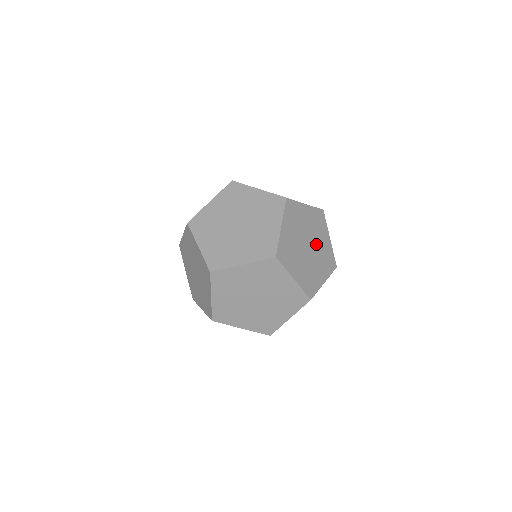
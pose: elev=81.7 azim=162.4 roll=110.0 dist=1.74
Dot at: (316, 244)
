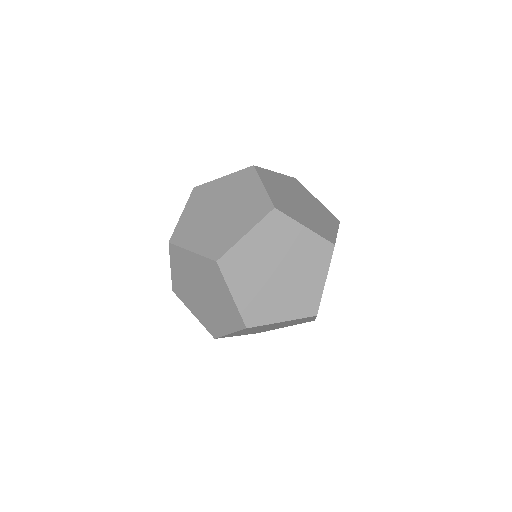
Dot at: (295, 276)
